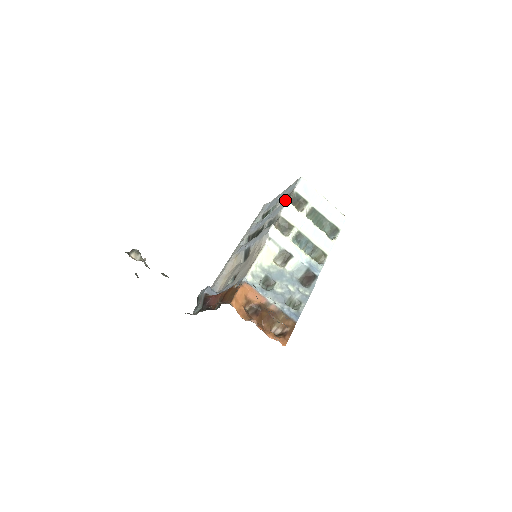
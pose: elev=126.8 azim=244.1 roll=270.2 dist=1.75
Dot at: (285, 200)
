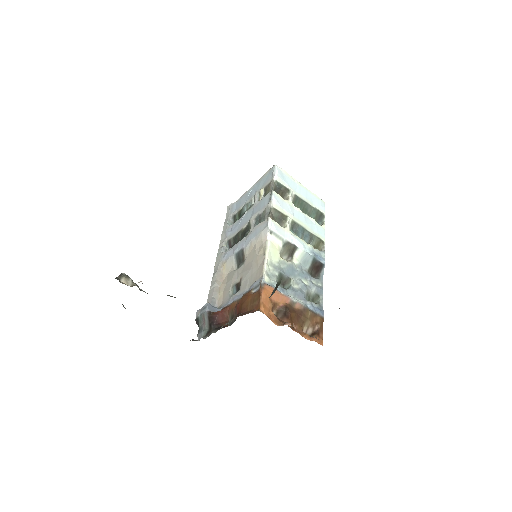
Dot at: (264, 192)
